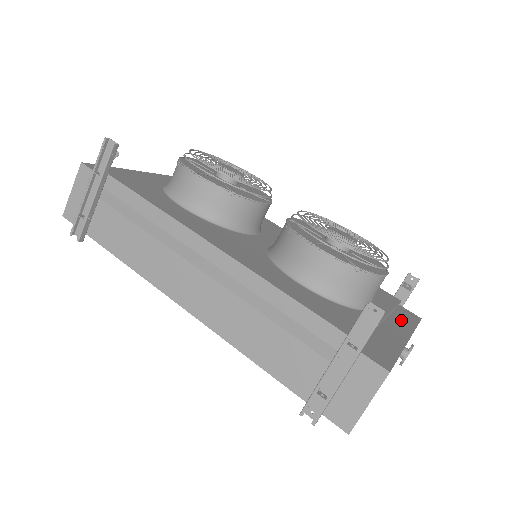
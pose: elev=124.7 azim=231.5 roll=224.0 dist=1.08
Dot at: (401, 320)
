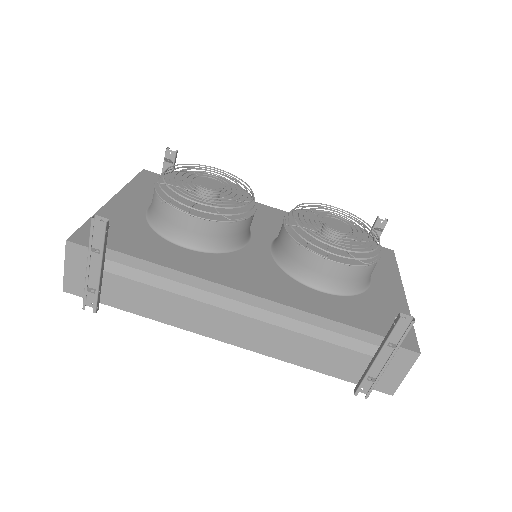
Dot at: (387, 268)
